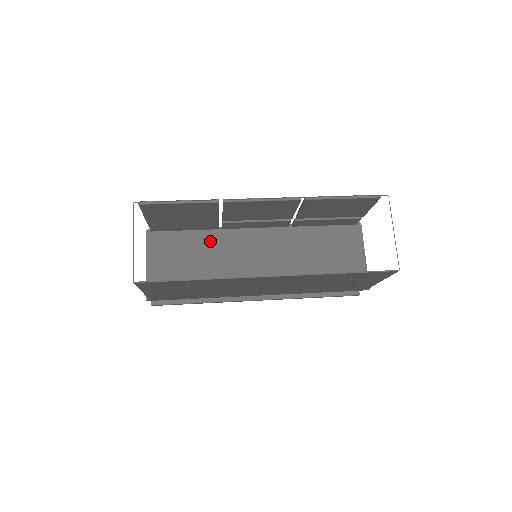
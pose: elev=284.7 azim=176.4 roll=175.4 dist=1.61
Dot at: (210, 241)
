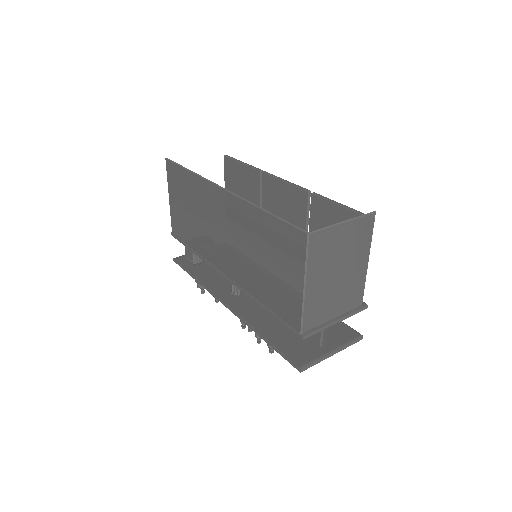
Dot at: occluded
